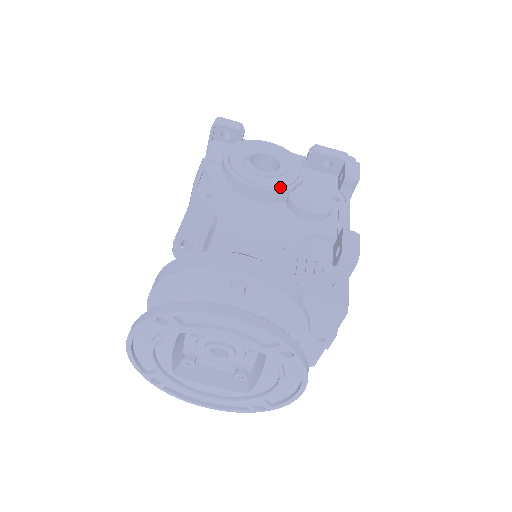
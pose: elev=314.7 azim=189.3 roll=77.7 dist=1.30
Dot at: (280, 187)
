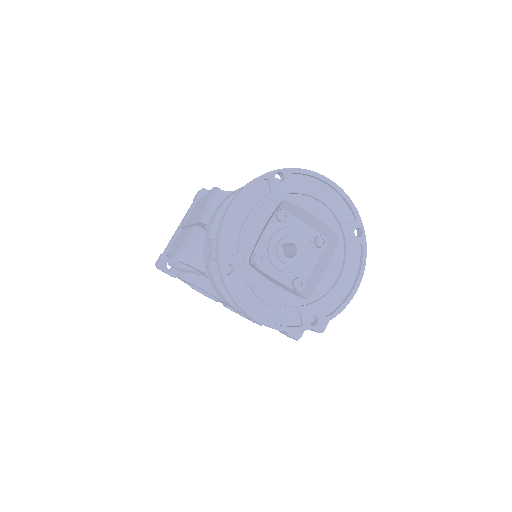
Dot at: occluded
